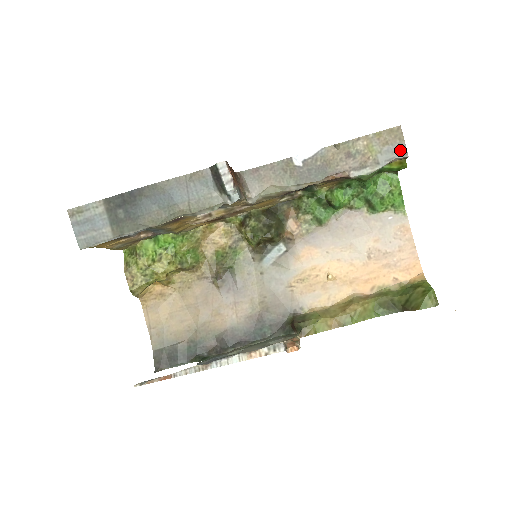
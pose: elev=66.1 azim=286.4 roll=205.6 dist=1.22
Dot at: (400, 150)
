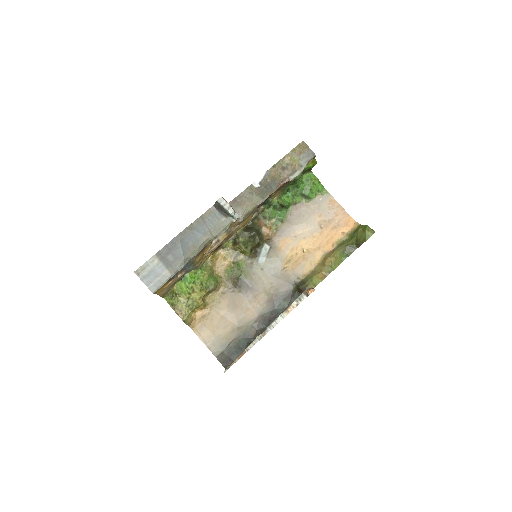
Dot at: (310, 154)
